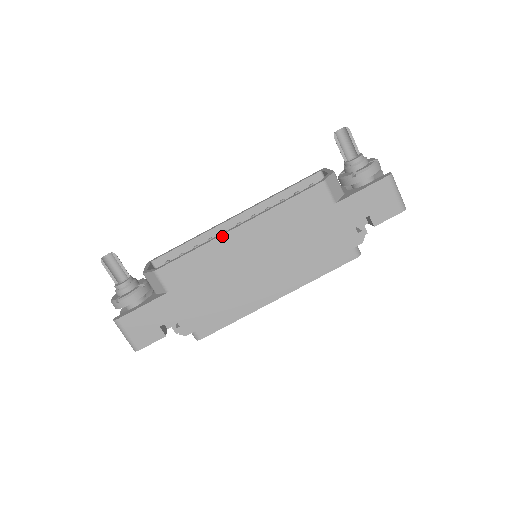
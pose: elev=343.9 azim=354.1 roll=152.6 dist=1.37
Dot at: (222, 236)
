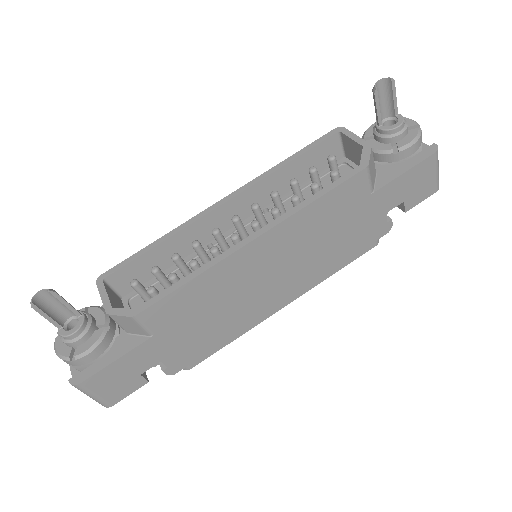
Dot at: (231, 255)
